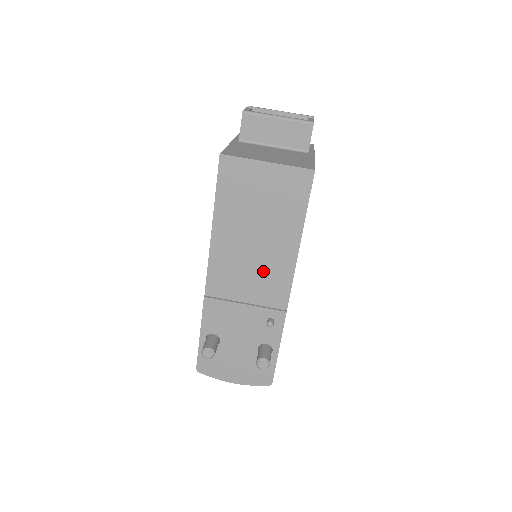
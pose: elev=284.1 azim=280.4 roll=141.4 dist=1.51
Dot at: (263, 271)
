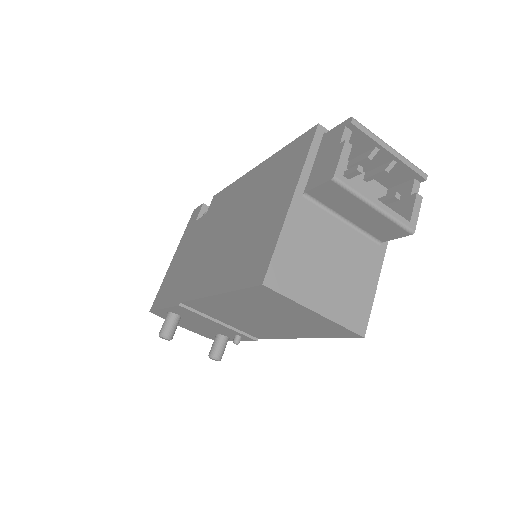
Dot at: (252, 325)
